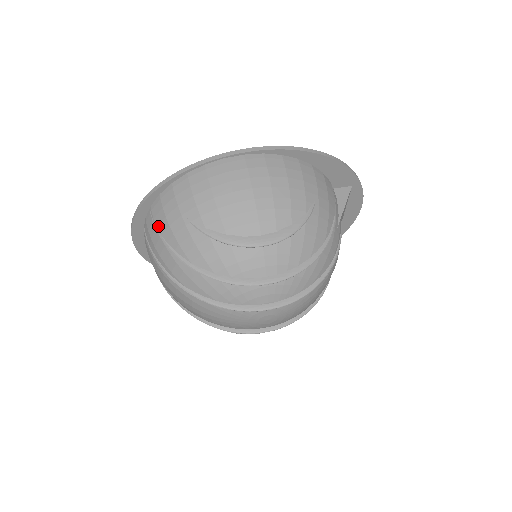
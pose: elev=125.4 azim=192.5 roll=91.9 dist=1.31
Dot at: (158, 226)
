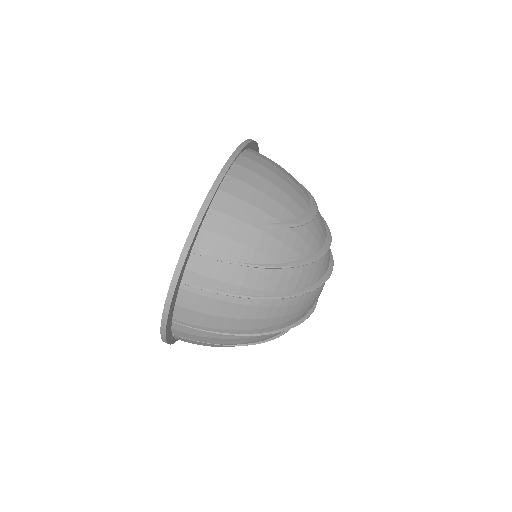
Dot at: (226, 256)
